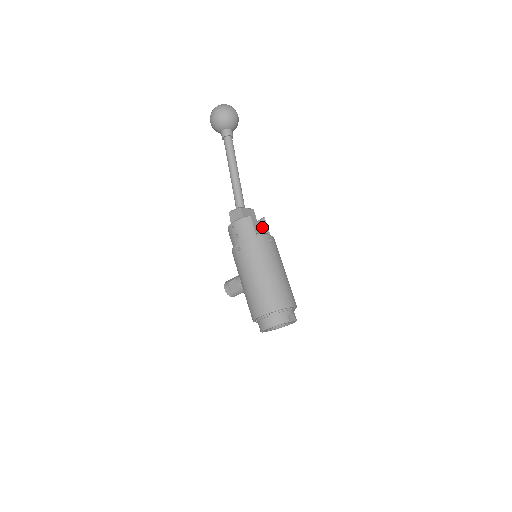
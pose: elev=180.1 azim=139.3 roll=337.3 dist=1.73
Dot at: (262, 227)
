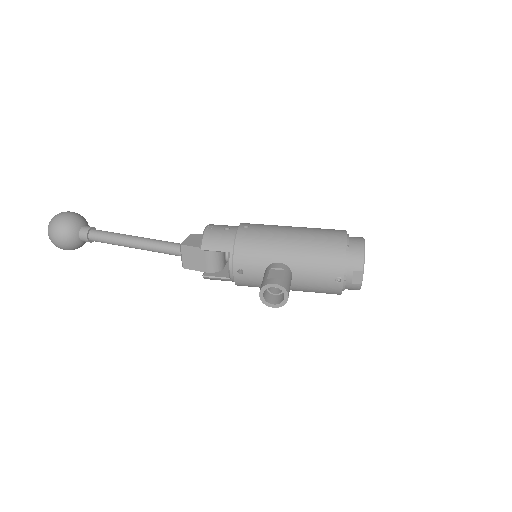
Dot at: occluded
